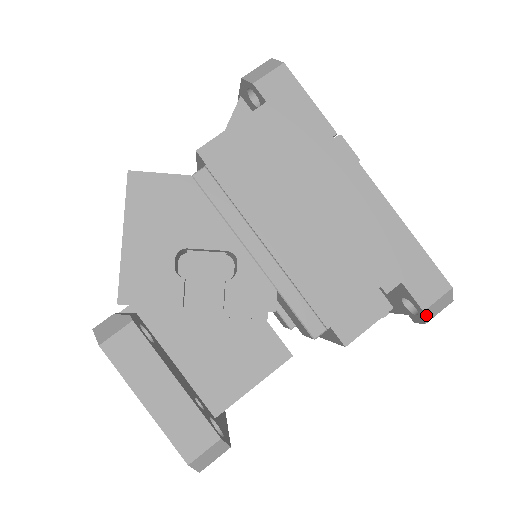
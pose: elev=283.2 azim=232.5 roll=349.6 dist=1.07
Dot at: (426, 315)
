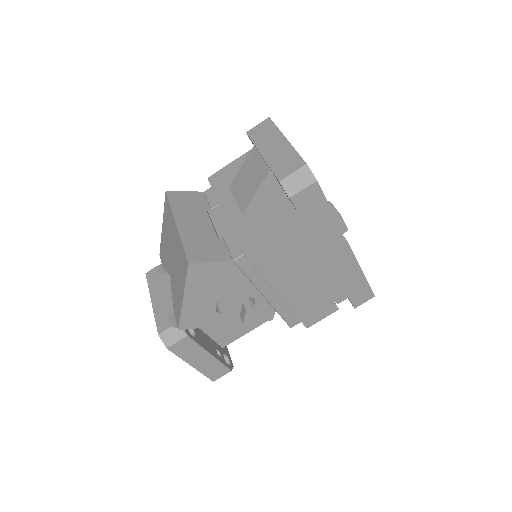
Dot at: occluded
